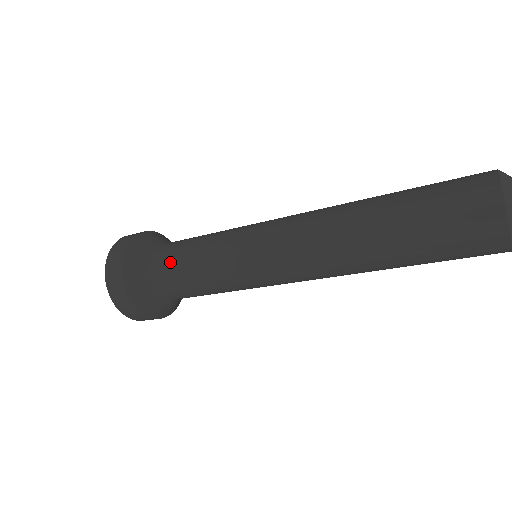
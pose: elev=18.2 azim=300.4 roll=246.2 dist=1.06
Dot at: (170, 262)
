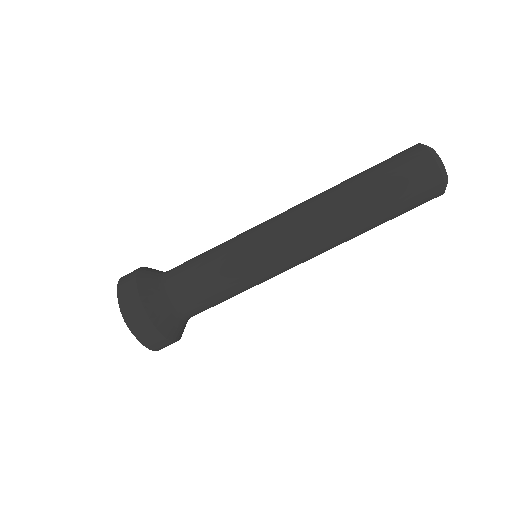
Dot at: occluded
